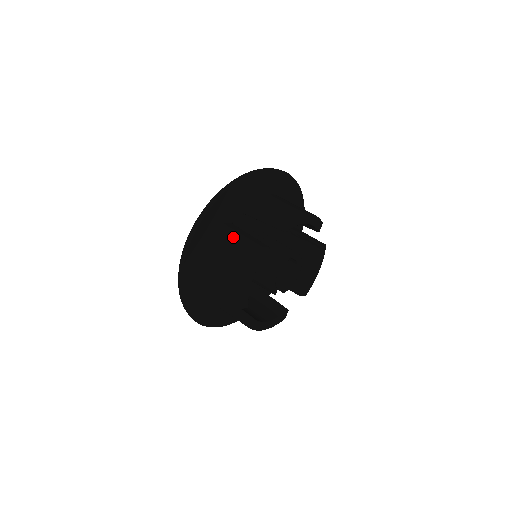
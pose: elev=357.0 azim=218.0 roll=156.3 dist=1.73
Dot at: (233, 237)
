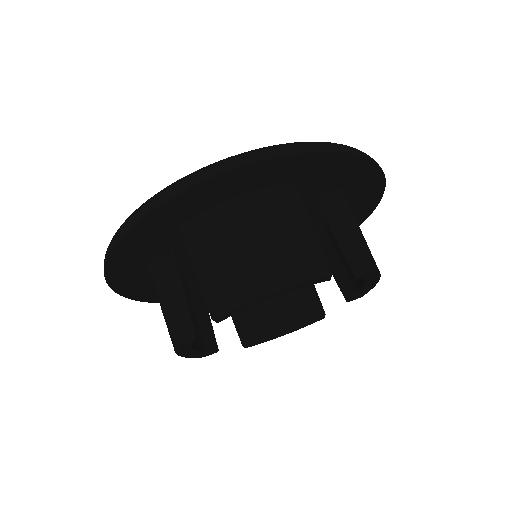
Dot at: (299, 217)
